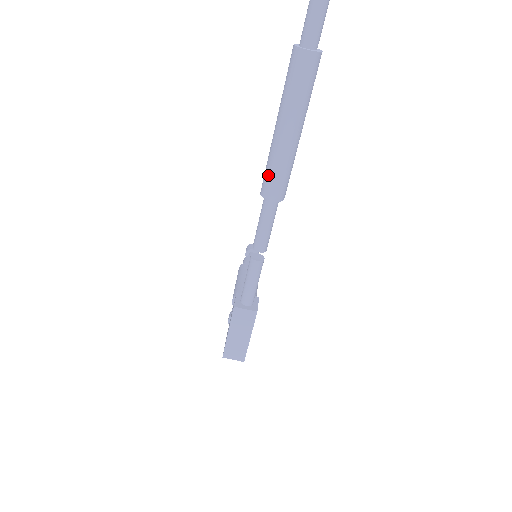
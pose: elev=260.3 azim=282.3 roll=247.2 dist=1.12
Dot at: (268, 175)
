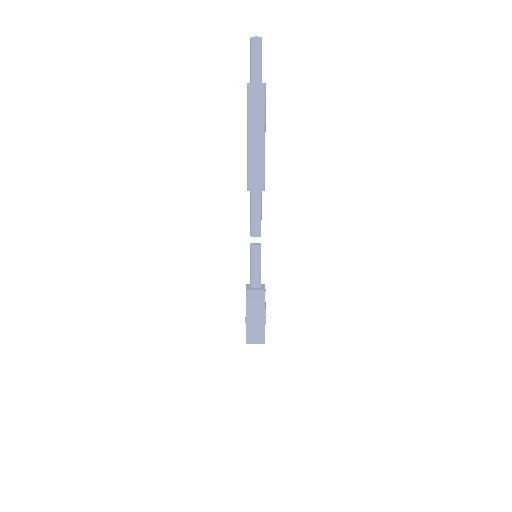
Dot at: (249, 173)
